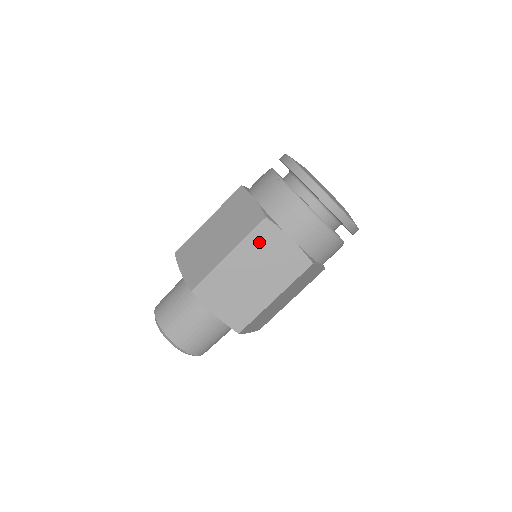
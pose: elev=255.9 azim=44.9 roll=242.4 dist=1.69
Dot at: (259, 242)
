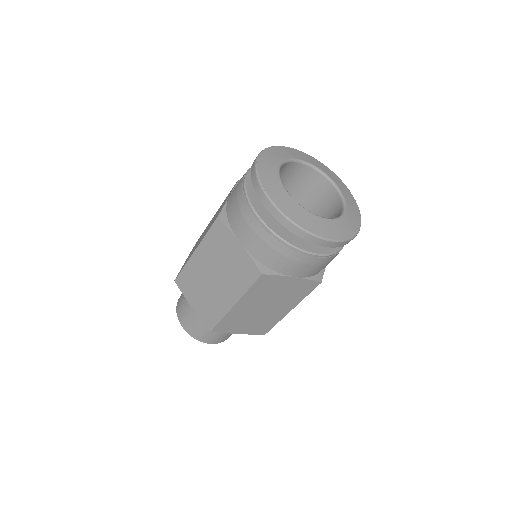
Dot at: (262, 289)
